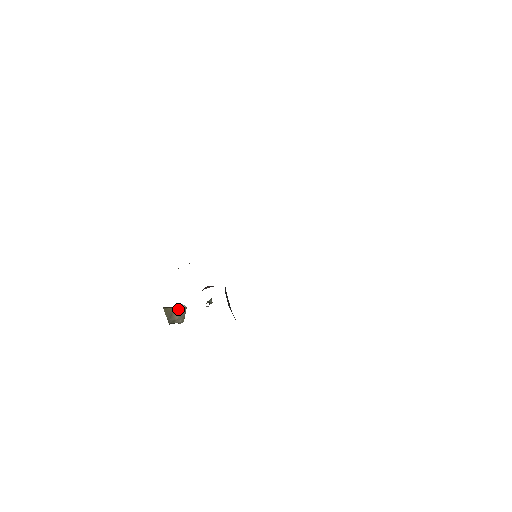
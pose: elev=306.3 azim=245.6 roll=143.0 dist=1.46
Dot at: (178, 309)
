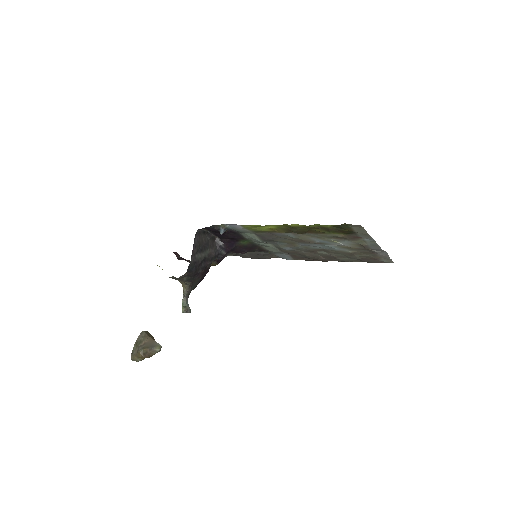
Dot at: (156, 342)
